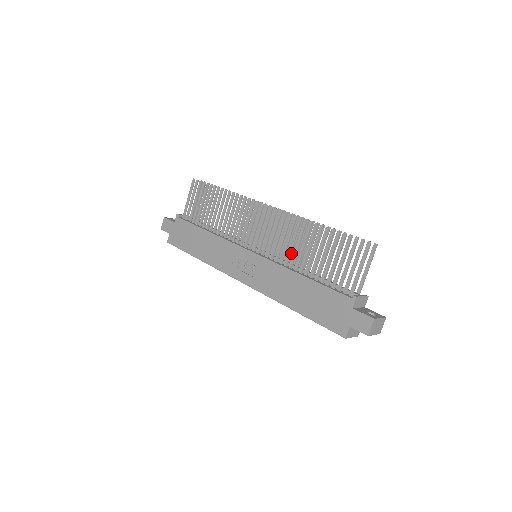
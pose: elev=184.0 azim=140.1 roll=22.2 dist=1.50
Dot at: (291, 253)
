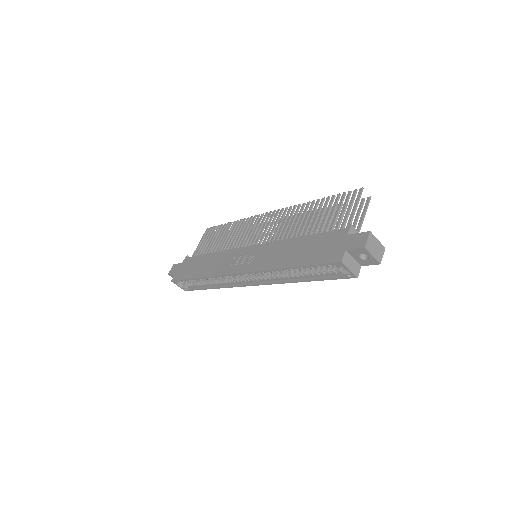
Dot at: occluded
